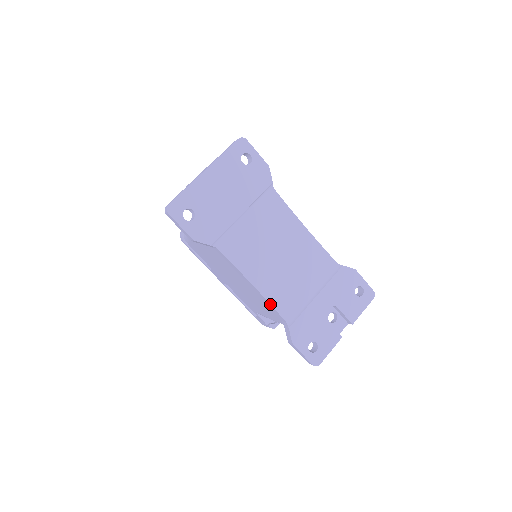
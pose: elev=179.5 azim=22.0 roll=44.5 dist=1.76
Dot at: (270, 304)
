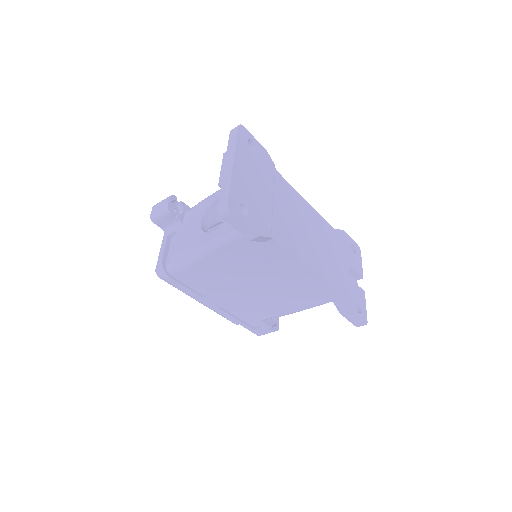
Dot at: (323, 281)
